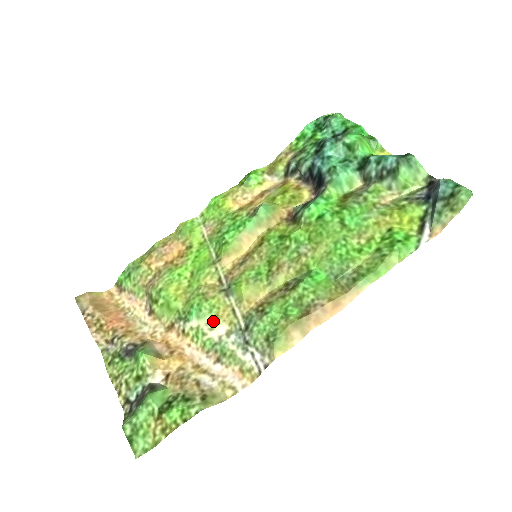
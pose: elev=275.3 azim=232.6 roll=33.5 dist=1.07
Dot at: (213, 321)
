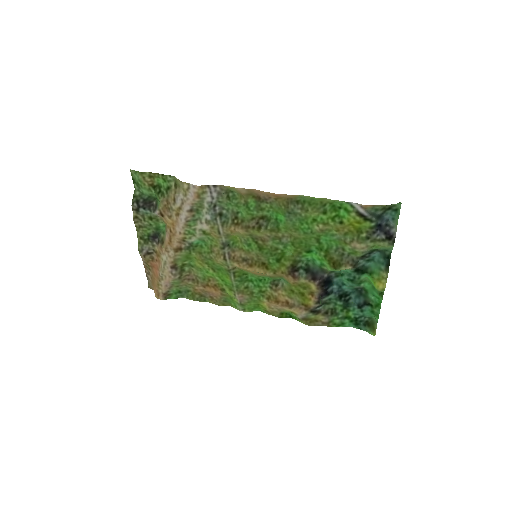
Dot at: (205, 234)
